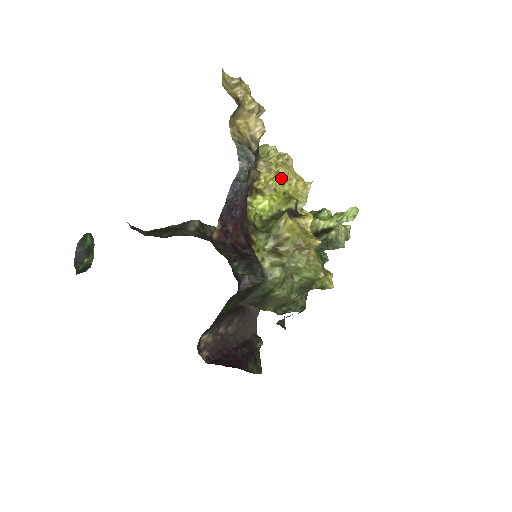
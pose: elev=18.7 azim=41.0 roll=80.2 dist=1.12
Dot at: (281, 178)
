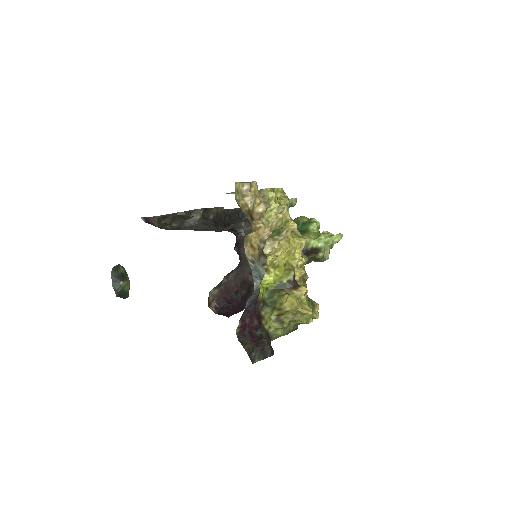
Dot at: (283, 255)
